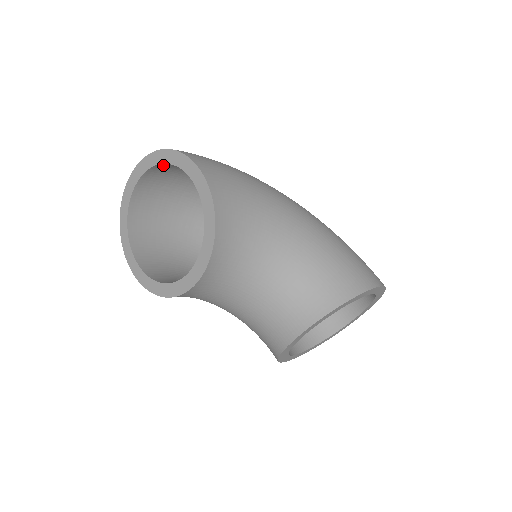
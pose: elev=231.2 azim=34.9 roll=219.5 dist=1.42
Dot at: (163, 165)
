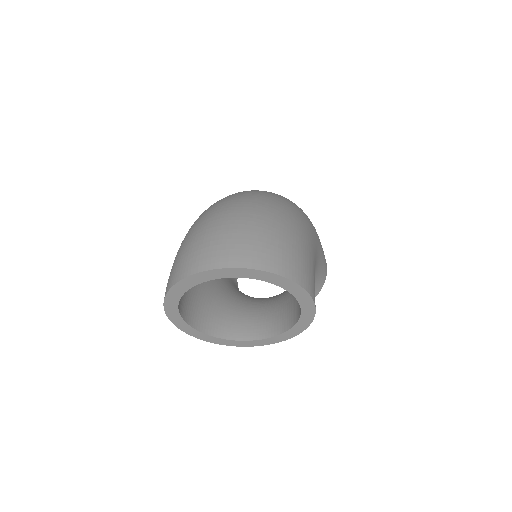
Dot at: occluded
